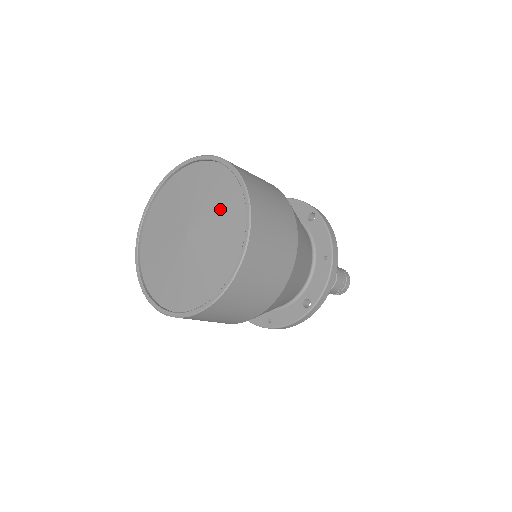
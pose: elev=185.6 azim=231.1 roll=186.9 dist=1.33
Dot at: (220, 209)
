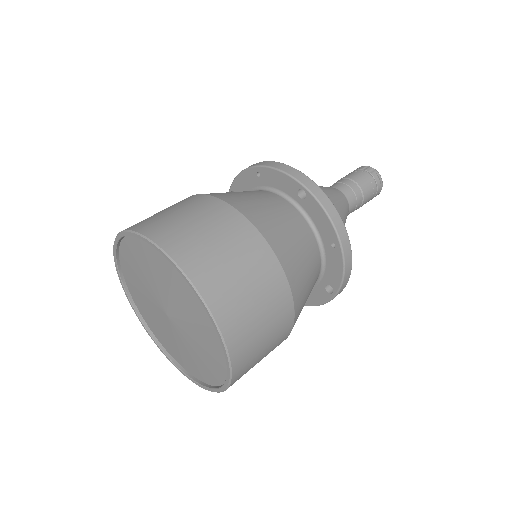
Dot at: (185, 302)
